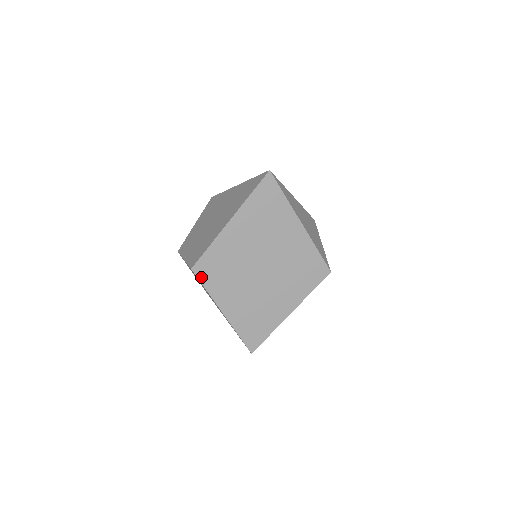
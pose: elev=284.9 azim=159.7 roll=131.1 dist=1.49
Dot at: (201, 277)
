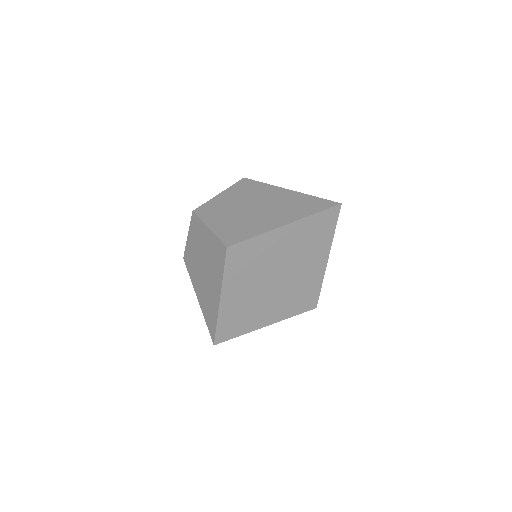
Dot at: (229, 259)
